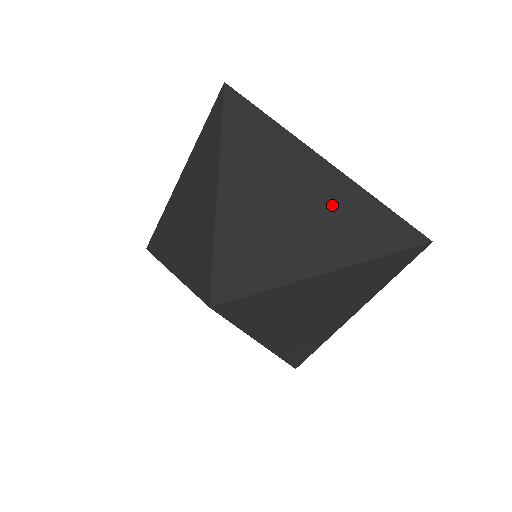
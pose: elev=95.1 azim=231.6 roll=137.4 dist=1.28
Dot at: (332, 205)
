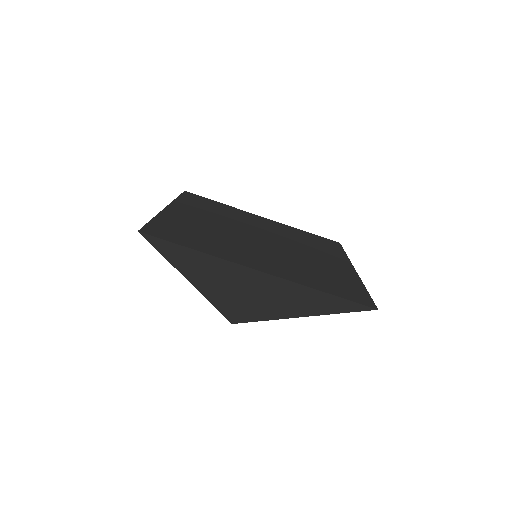
Dot at: (281, 292)
